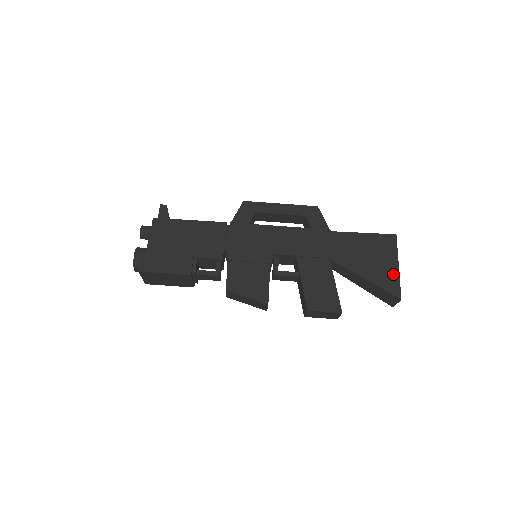
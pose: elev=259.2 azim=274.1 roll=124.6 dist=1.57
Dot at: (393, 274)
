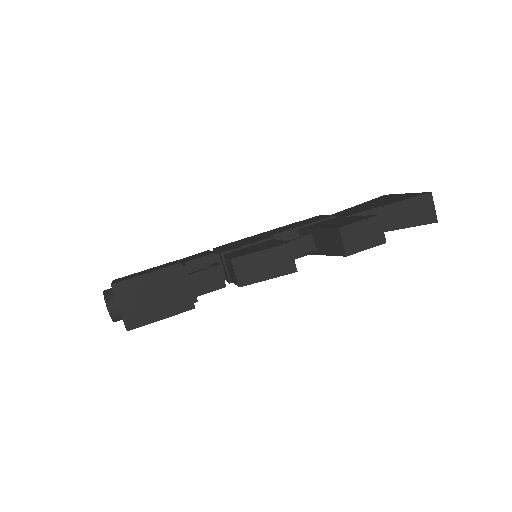
Dot at: (406, 195)
